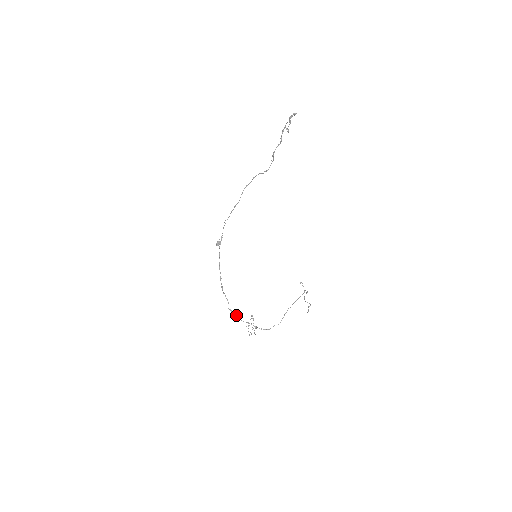
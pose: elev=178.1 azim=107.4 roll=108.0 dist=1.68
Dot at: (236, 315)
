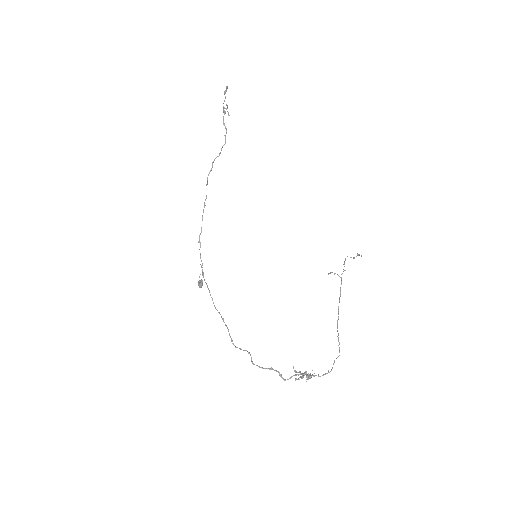
Dot at: occluded
